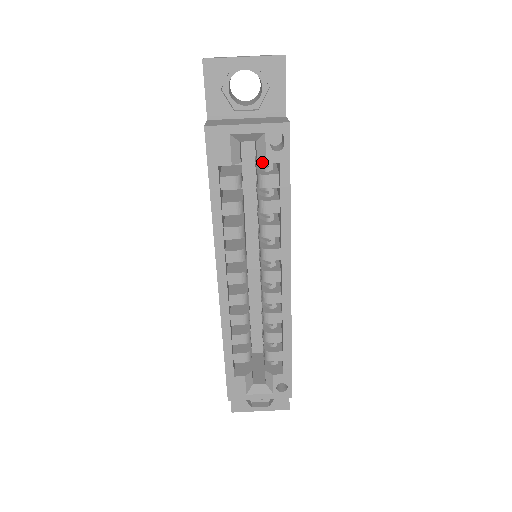
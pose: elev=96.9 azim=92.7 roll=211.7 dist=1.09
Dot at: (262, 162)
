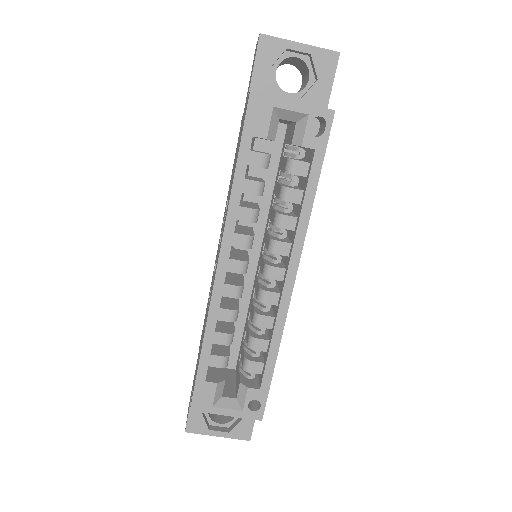
Dot at: (297, 145)
